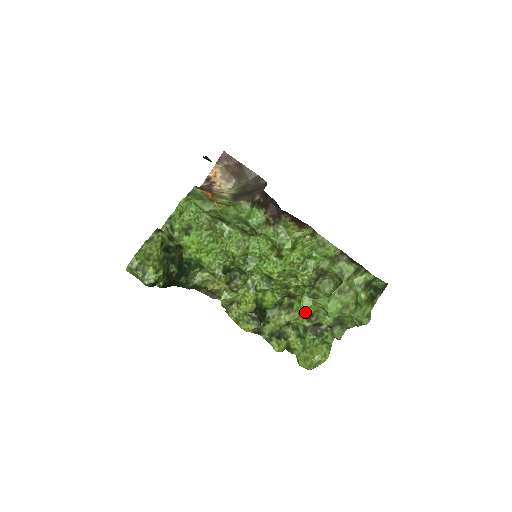
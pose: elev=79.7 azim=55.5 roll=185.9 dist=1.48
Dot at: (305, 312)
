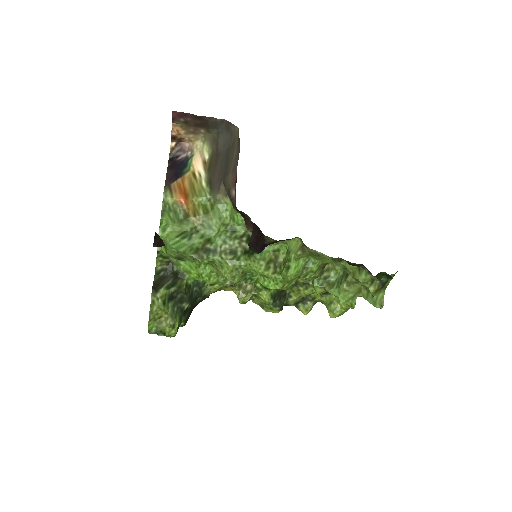
Dot at: (320, 293)
